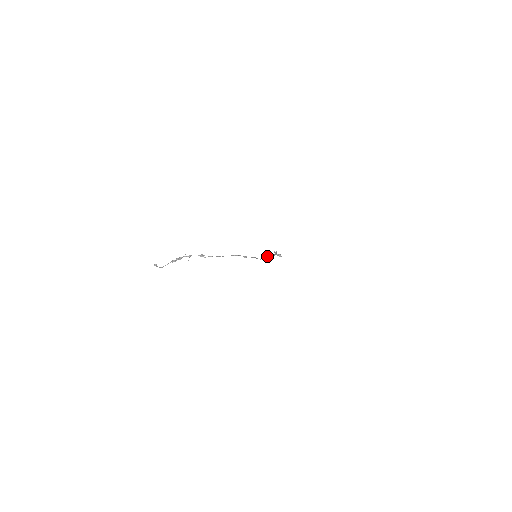
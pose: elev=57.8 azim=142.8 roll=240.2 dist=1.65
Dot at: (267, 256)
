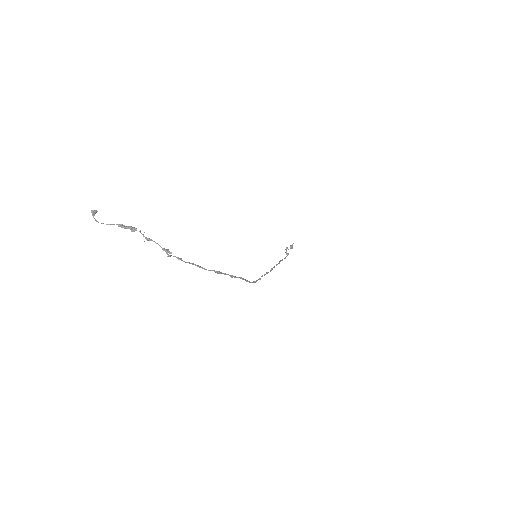
Dot at: (266, 273)
